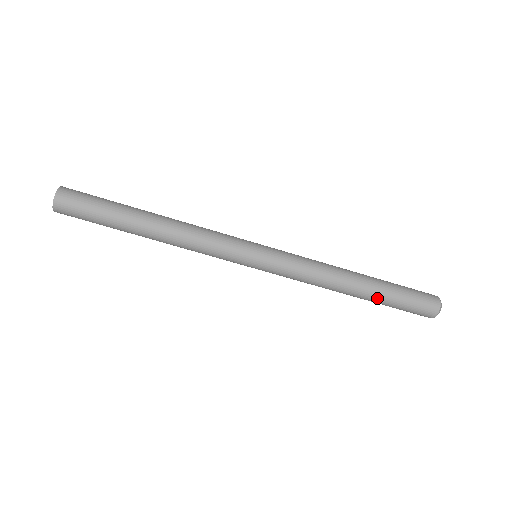
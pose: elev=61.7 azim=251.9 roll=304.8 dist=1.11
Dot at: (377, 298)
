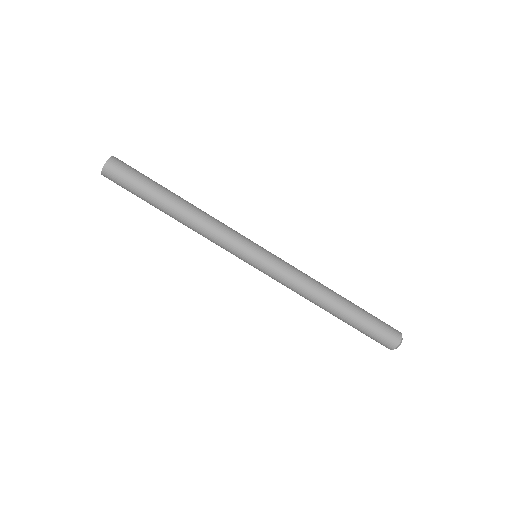
Dot at: (354, 310)
